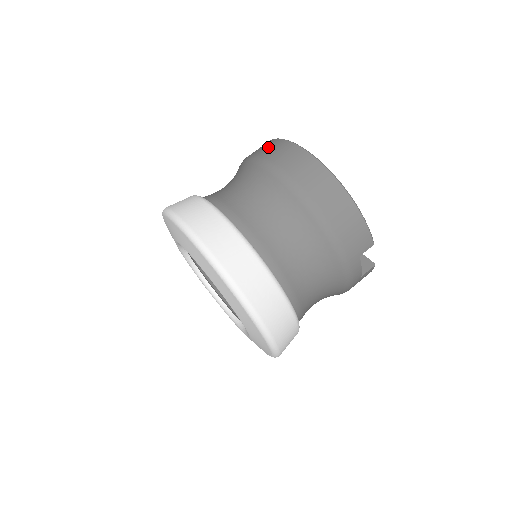
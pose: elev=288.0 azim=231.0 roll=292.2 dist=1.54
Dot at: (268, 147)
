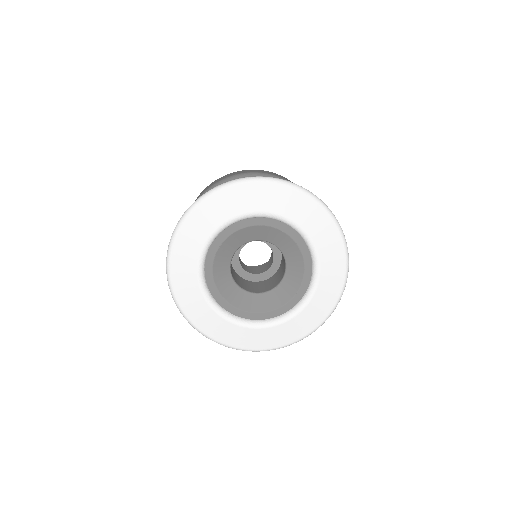
Dot at: occluded
